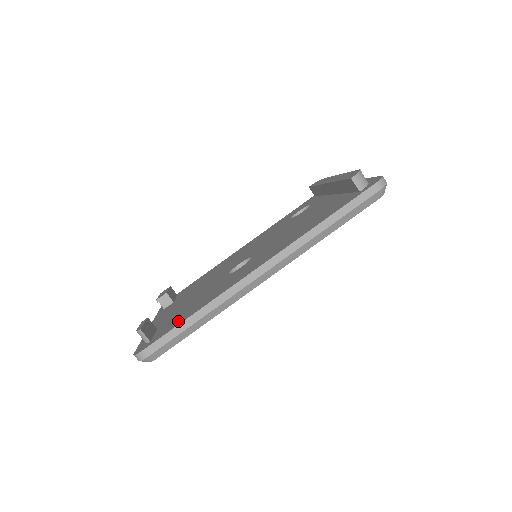
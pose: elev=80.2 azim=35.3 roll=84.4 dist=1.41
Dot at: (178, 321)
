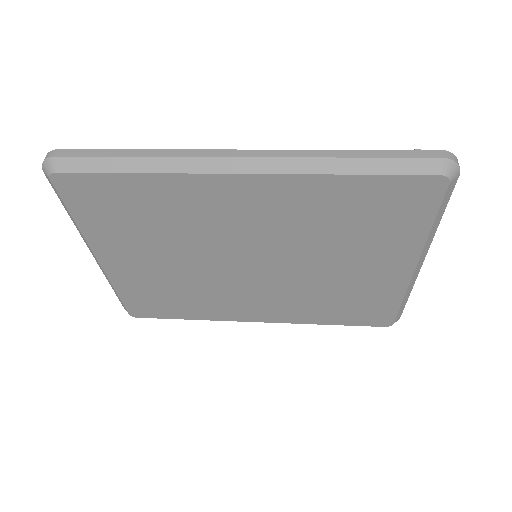
Dot at: occluded
